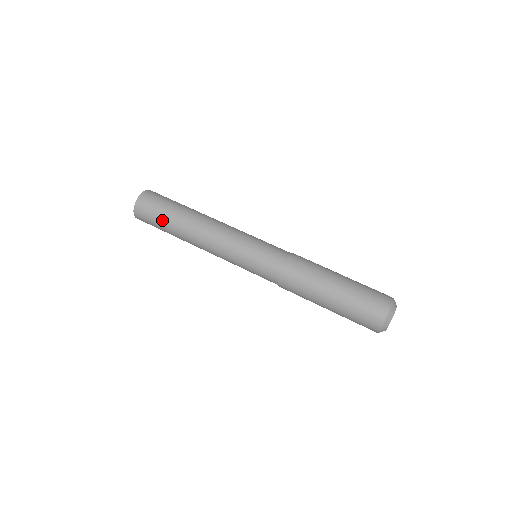
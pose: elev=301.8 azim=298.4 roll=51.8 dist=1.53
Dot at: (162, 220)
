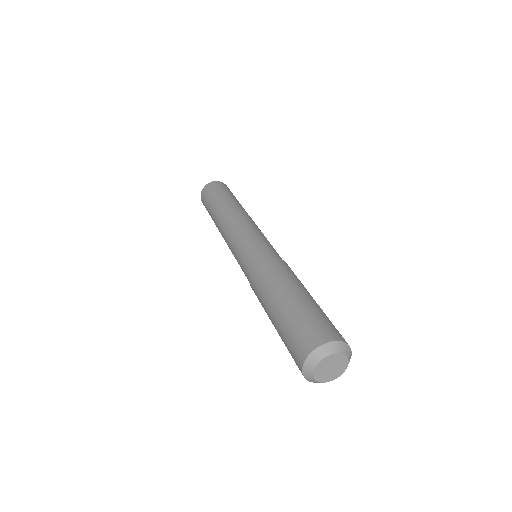
Dot at: (208, 210)
